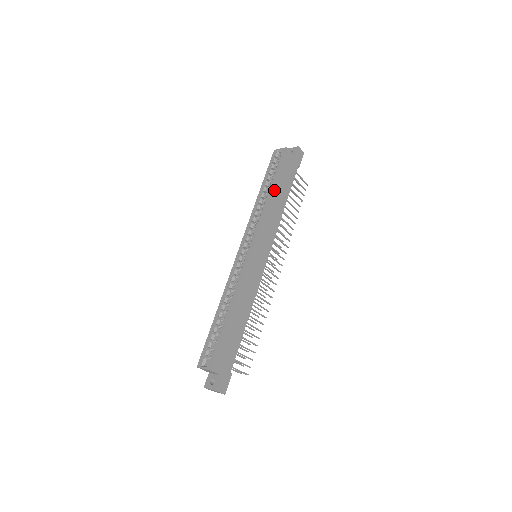
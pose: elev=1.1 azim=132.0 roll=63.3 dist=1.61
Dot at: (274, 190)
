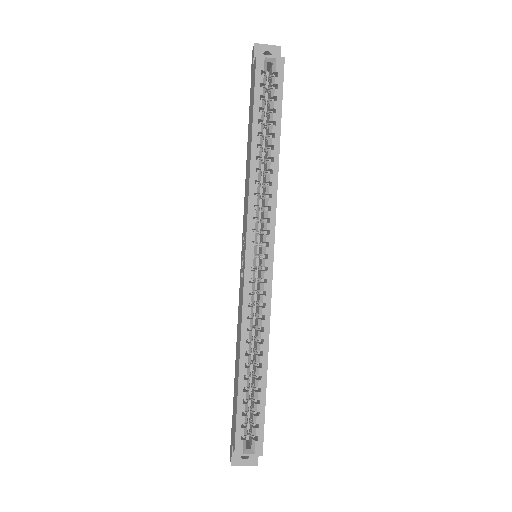
Dot at: (279, 145)
